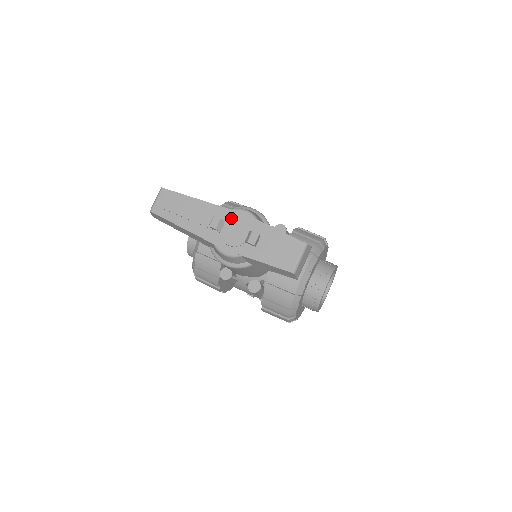
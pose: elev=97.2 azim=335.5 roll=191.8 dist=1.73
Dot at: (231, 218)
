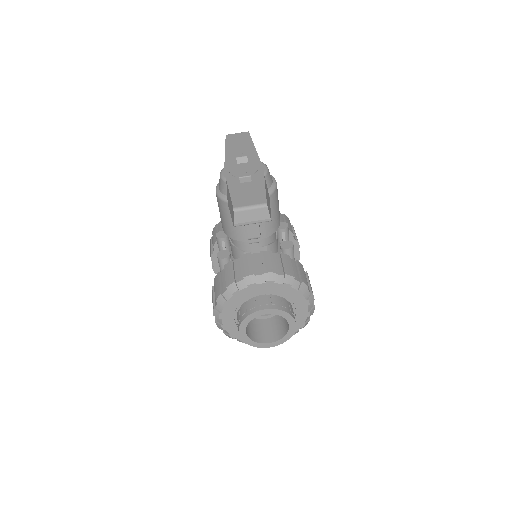
Dot at: (253, 163)
